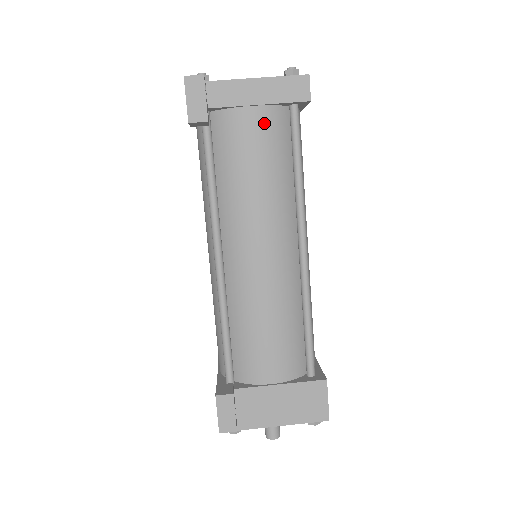
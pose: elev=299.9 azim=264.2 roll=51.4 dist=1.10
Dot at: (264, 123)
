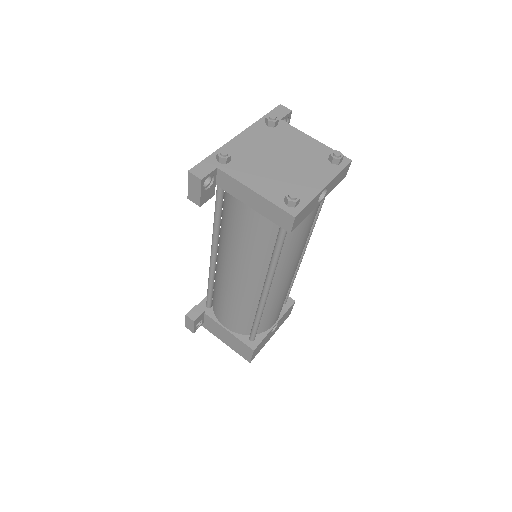
Dot at: (254, 219)
